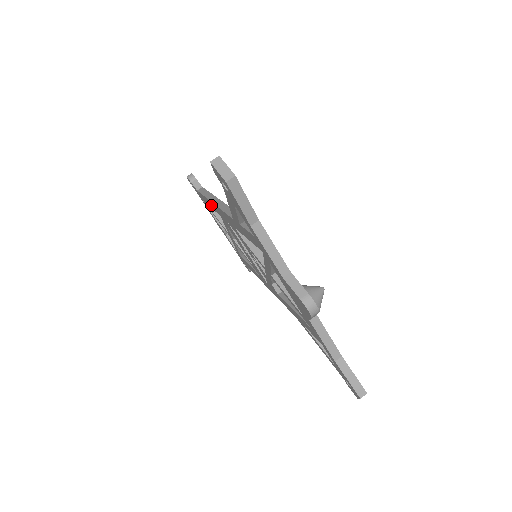
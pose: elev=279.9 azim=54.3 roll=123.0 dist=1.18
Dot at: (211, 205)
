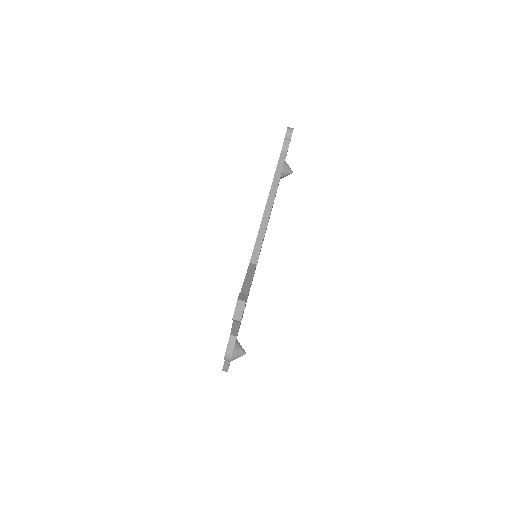
Dot at: occluded
